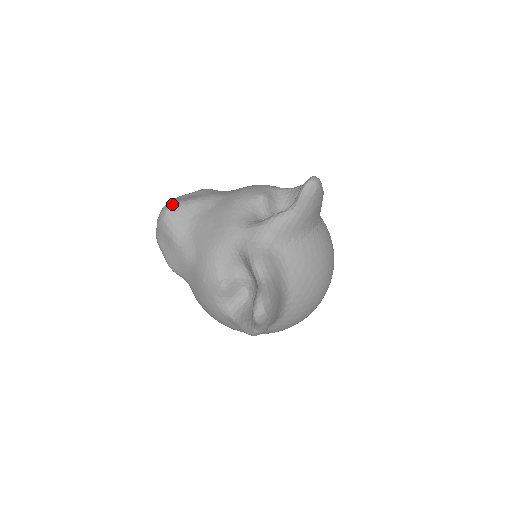
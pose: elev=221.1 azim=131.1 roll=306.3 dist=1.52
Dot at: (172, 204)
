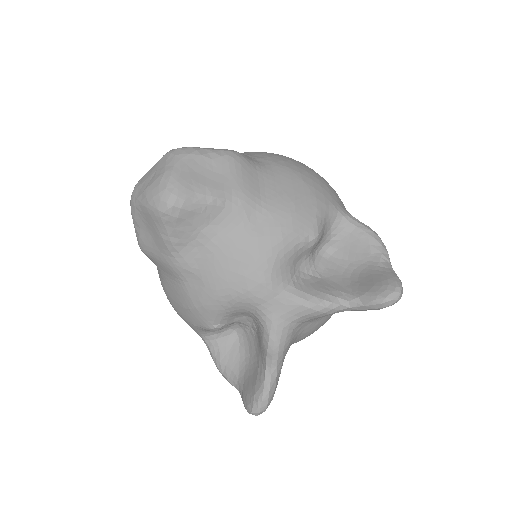
Dot at: (183, 196)
